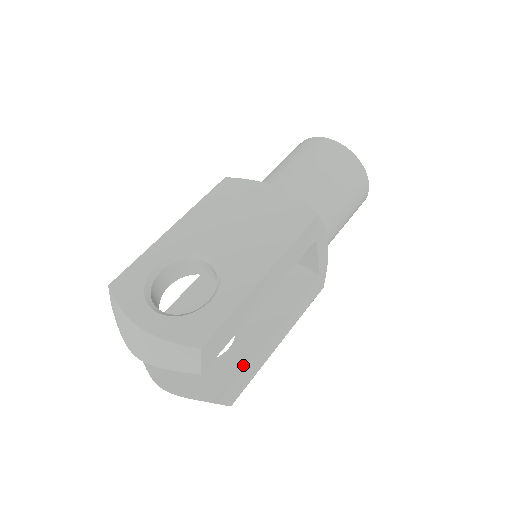
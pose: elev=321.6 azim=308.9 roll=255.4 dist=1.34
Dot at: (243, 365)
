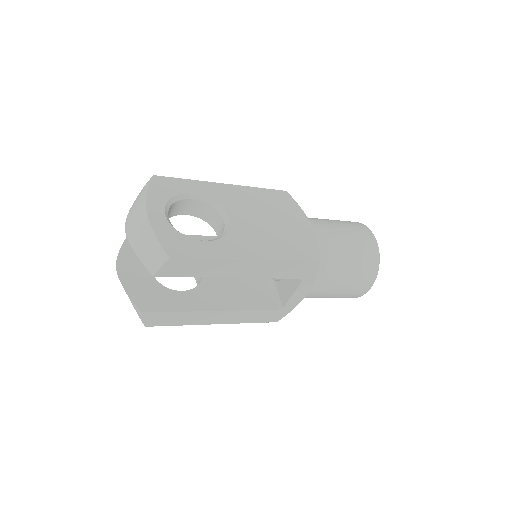
Dot at: (180, 308)
